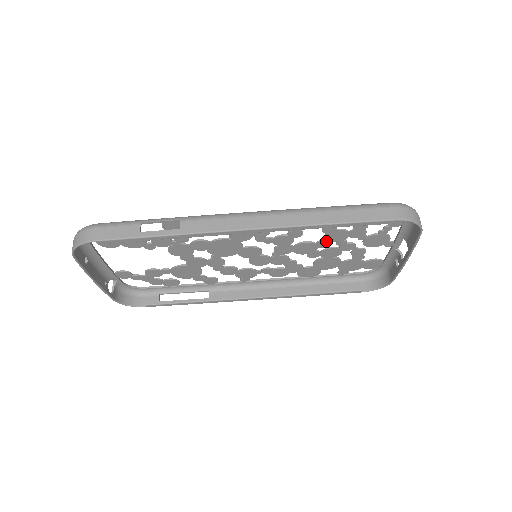
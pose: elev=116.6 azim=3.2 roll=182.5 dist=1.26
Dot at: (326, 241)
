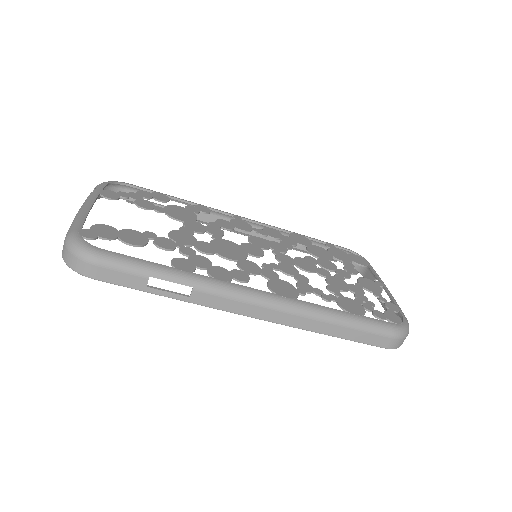
Dot at: (326, 277)
